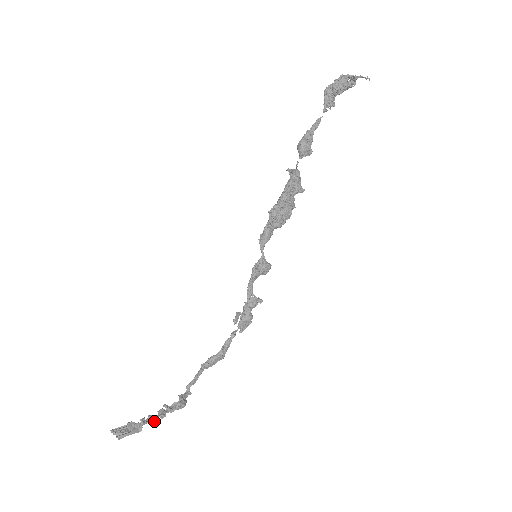
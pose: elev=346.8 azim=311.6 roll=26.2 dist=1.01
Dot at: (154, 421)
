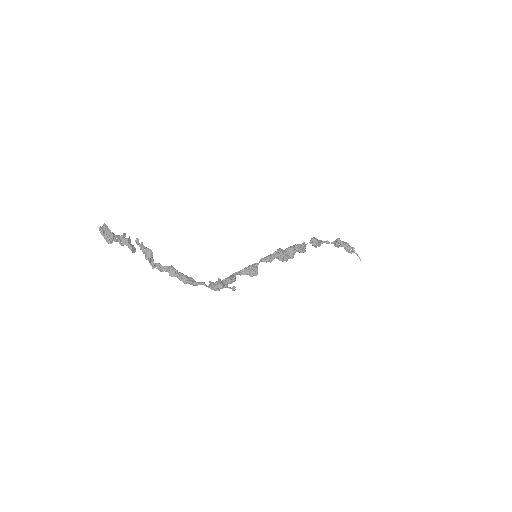
Dot at: (128, 242)
